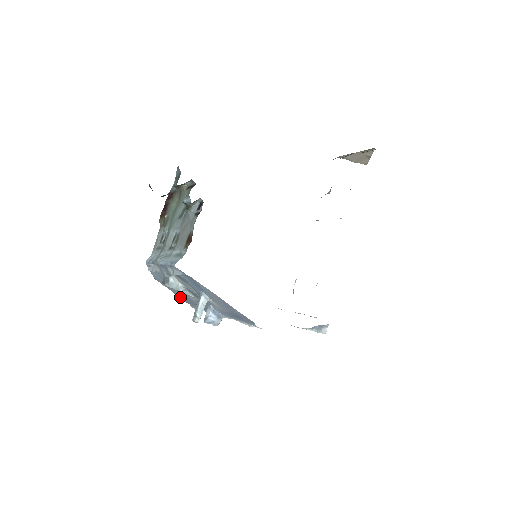
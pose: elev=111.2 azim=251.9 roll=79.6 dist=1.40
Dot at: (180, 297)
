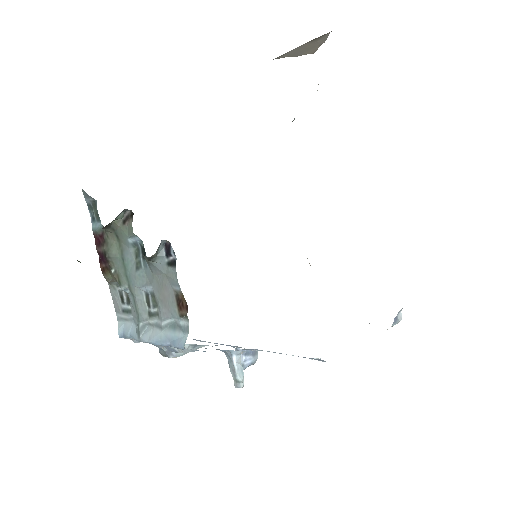
Dot at: occluded
